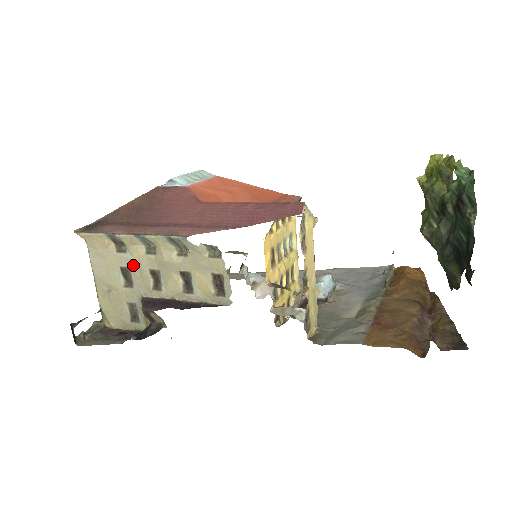
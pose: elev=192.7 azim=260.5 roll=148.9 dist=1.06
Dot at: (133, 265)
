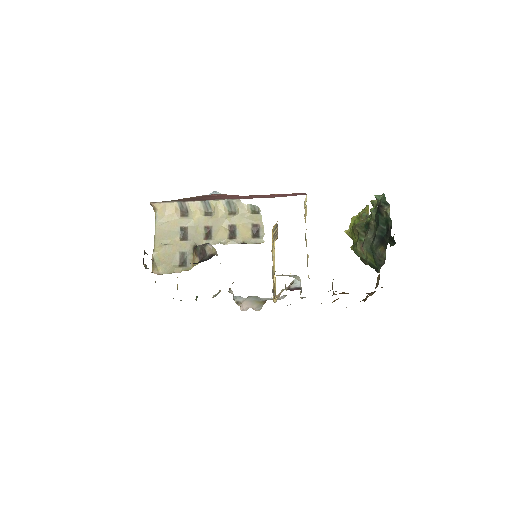
Dot at: (191, 224)
